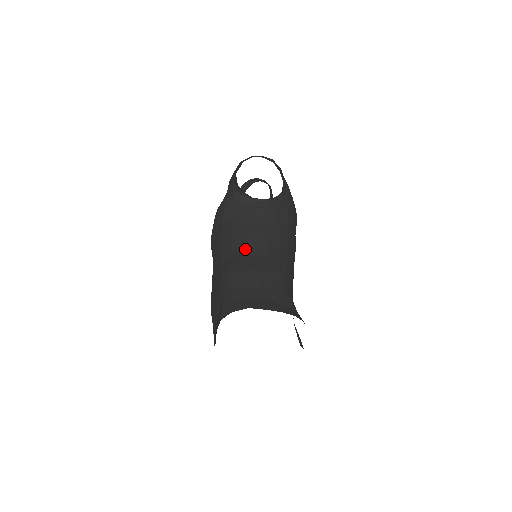
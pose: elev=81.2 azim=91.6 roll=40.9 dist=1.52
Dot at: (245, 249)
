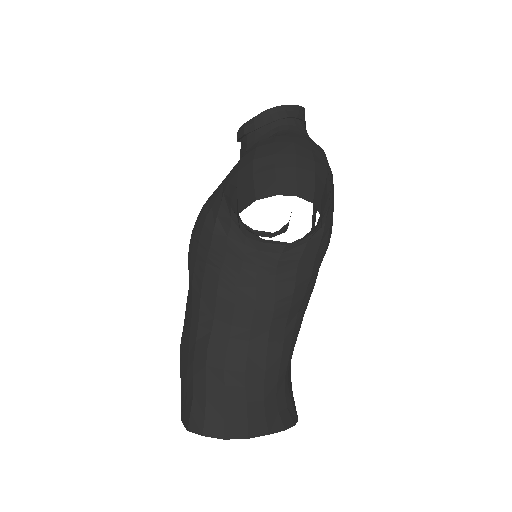
Dot at: (235, 328)
